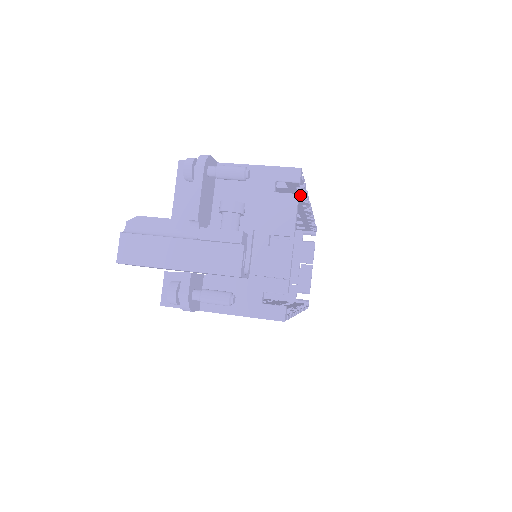
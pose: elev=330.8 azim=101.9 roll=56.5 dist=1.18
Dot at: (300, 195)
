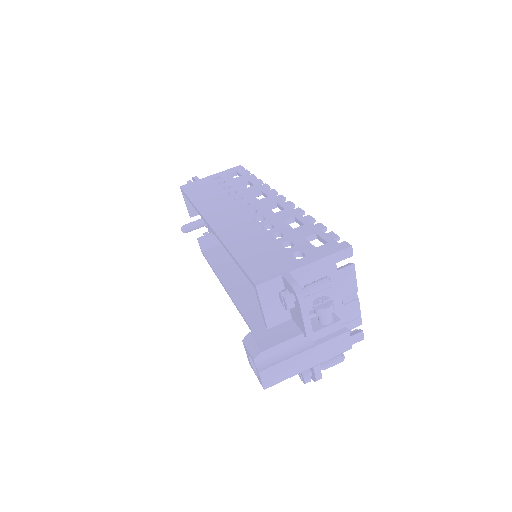
Dot at: occluded
